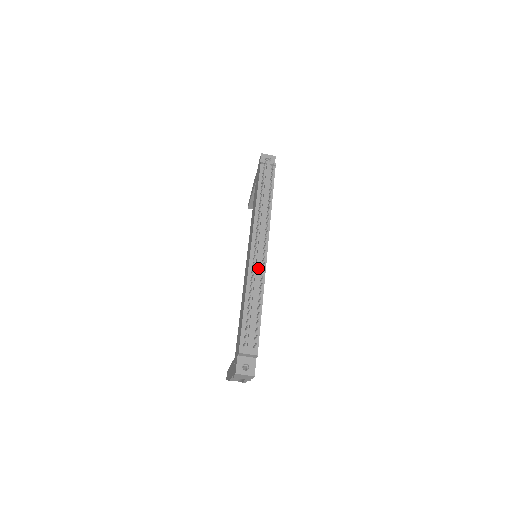
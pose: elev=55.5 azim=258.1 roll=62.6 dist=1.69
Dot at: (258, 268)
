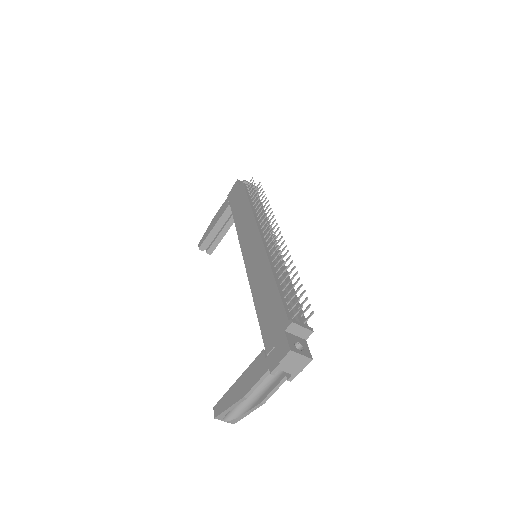
Dot at: occluded
